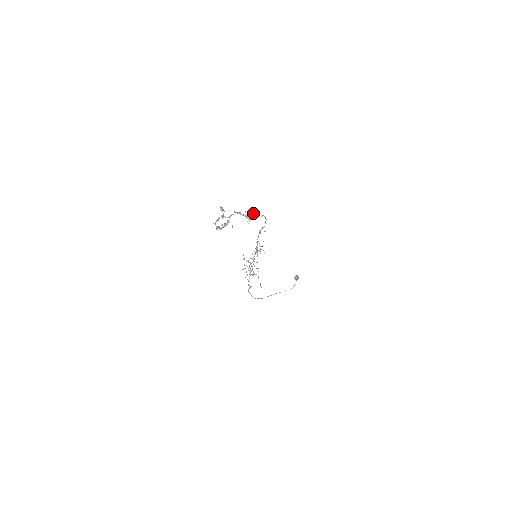
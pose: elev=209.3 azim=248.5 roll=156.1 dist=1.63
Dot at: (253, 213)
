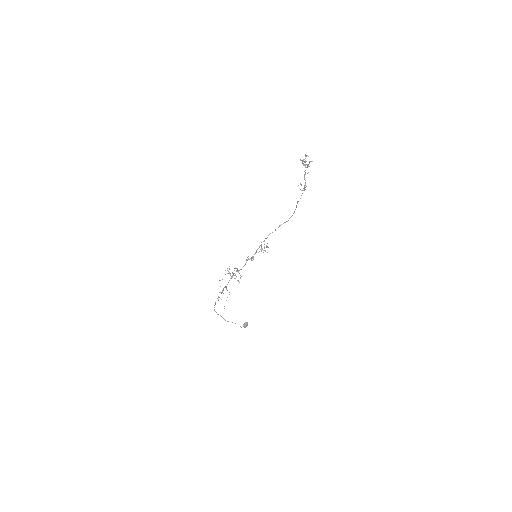
Dot at: (303, 190)
